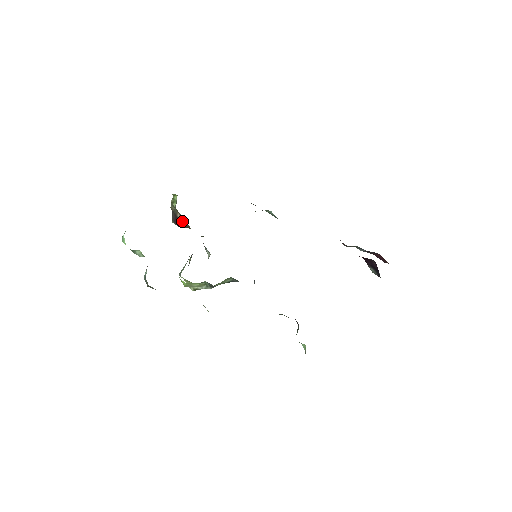
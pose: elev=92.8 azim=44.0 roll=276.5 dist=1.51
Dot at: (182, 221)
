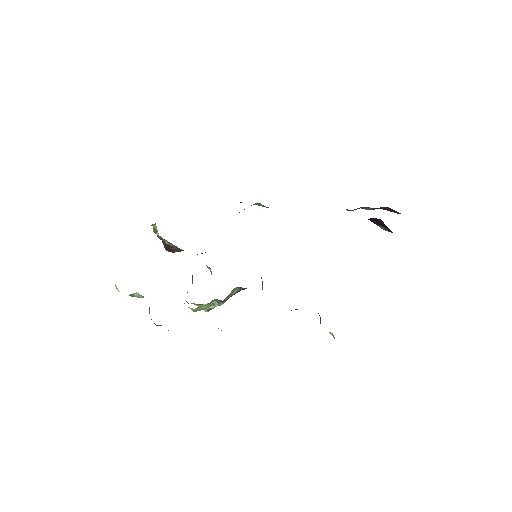
Dot at: (172, 247)
